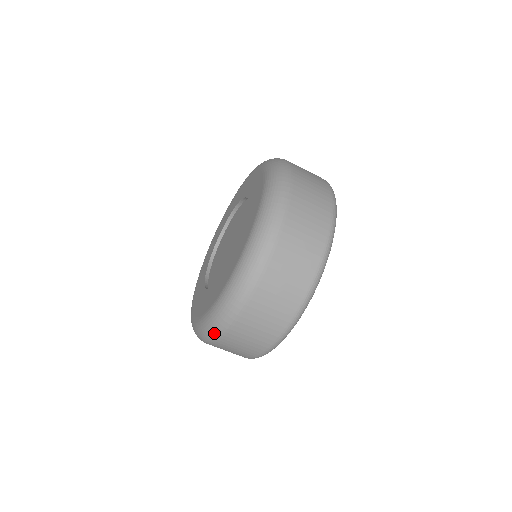
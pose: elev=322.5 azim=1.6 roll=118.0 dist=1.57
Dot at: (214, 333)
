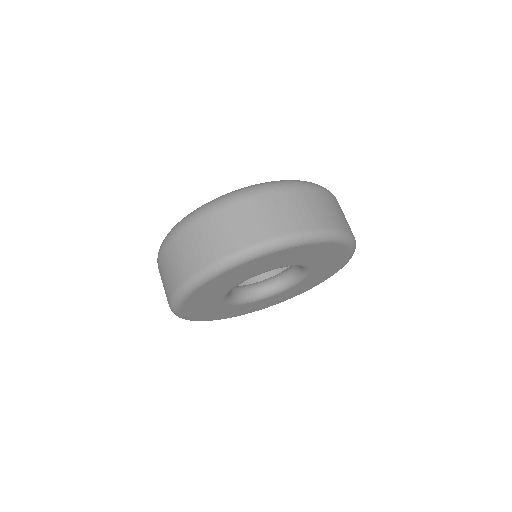
Dot at: (191, 217)
